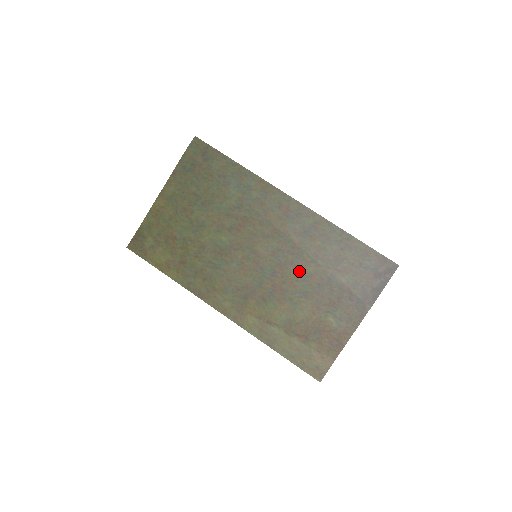
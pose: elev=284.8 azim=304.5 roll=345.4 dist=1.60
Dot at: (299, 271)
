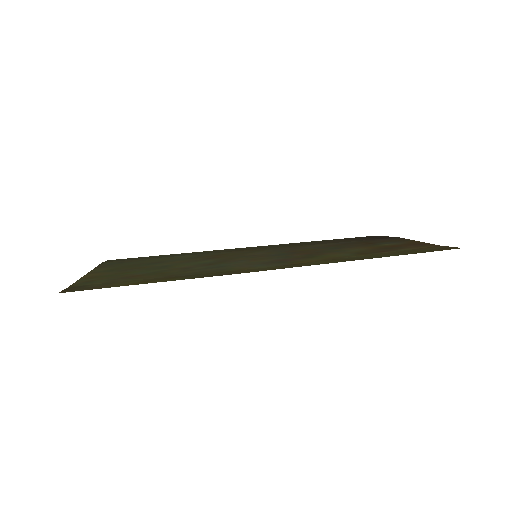
Dot at: (310, 248)
